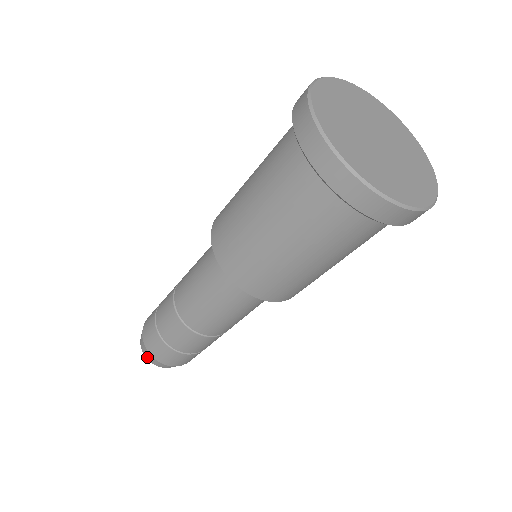
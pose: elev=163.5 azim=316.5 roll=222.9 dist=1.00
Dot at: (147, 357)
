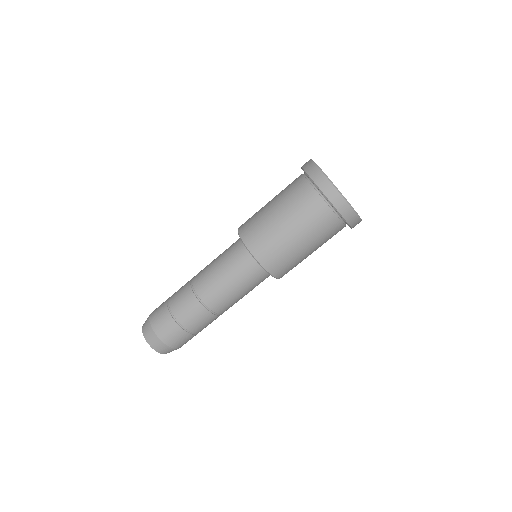
Dot at: (147, 337)
